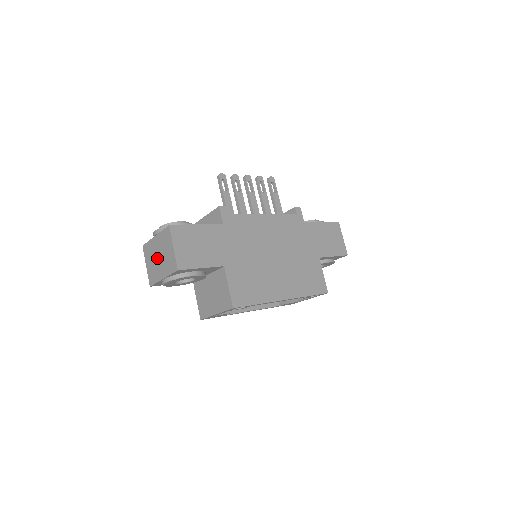
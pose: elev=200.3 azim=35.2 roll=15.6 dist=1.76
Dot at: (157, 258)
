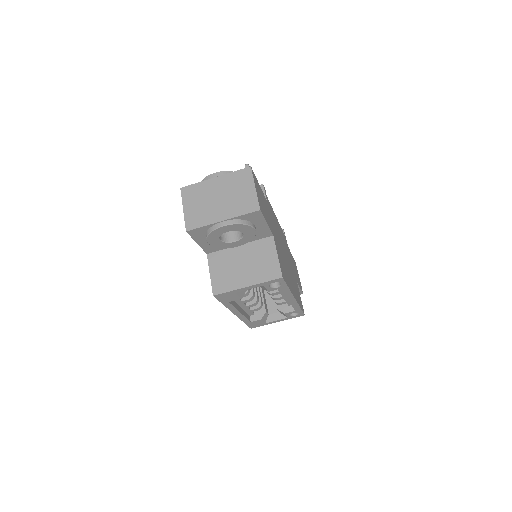
Dot at: (214, 199)
